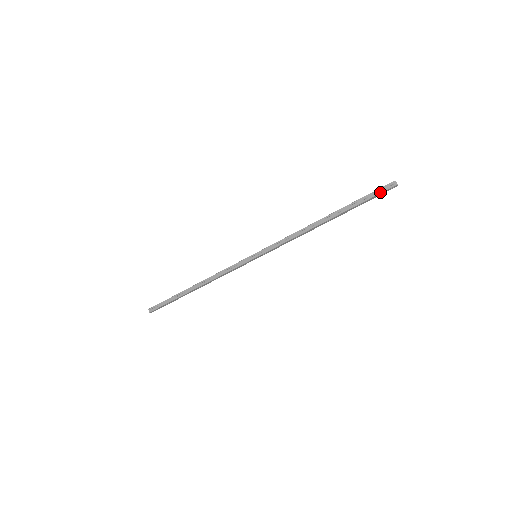
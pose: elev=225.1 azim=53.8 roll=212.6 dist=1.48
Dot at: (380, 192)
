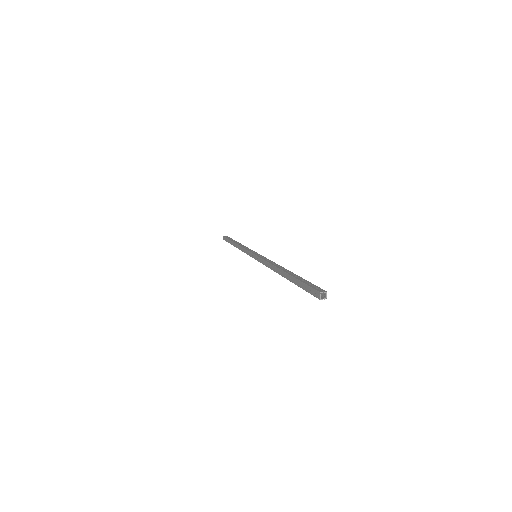
Dot at: occluded
